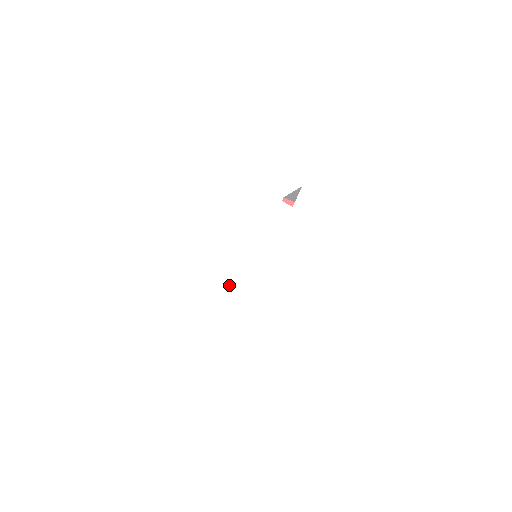
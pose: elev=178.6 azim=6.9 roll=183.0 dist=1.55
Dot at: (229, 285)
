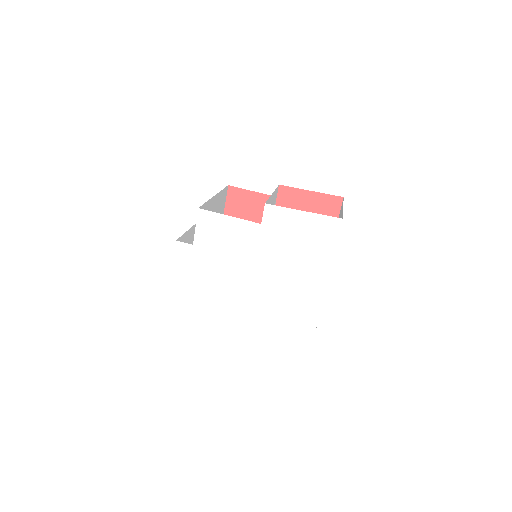
Dot at: (225, 300)
